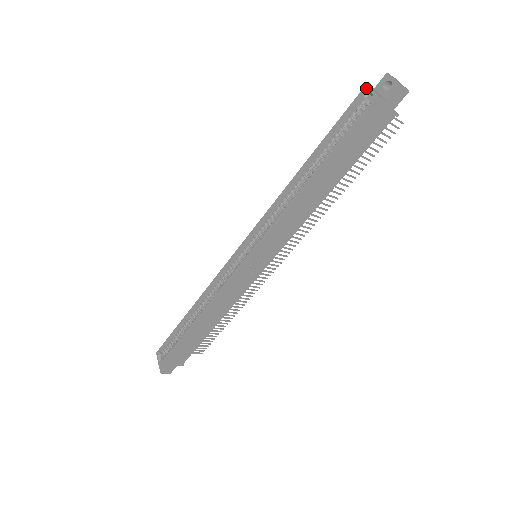
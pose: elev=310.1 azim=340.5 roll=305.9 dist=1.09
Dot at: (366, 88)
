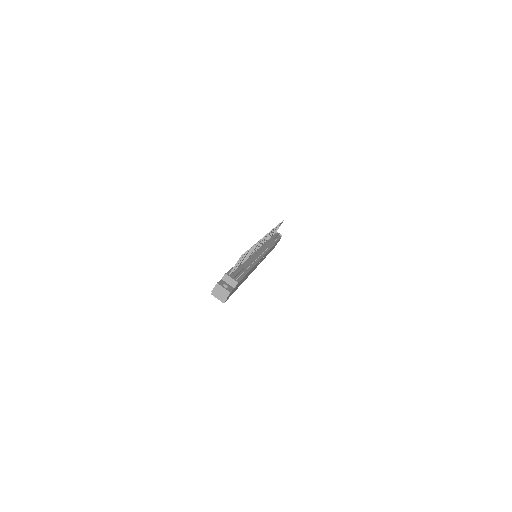
Dot at: (213, 295)
